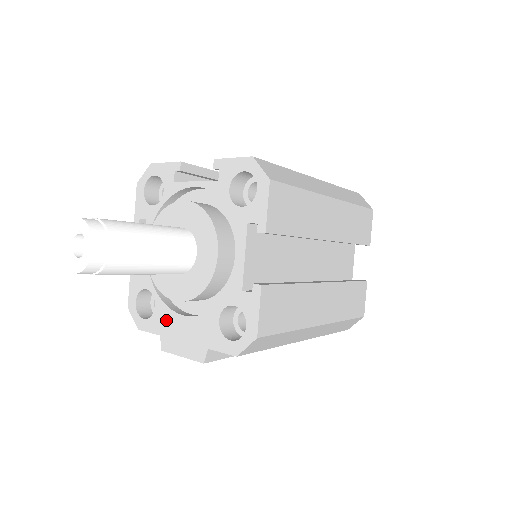
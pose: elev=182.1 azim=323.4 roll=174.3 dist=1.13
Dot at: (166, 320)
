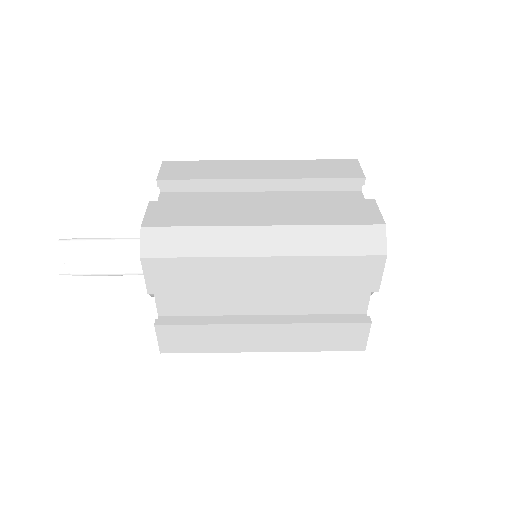
Dot at: occluded
